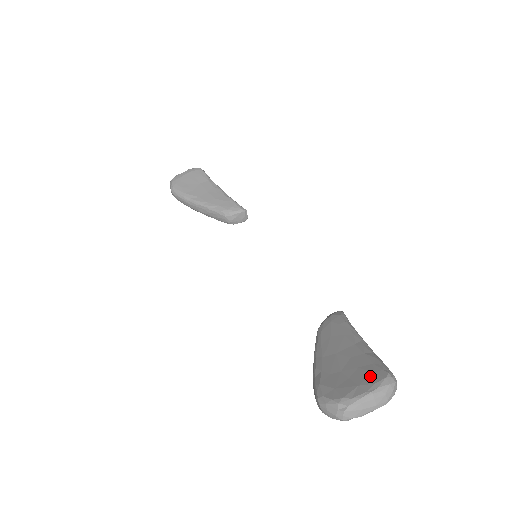
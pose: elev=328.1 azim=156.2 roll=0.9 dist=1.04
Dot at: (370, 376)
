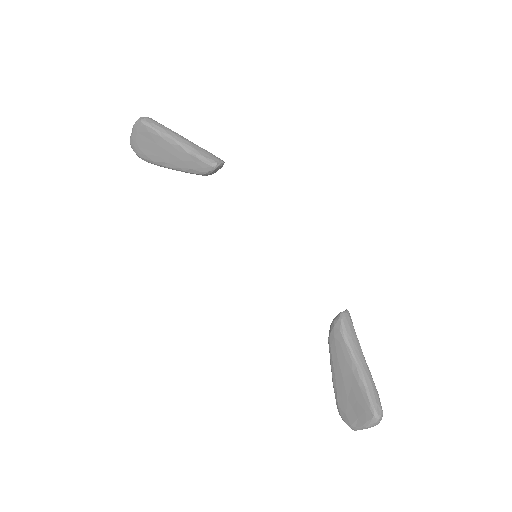
Dot at: (363, 414)
